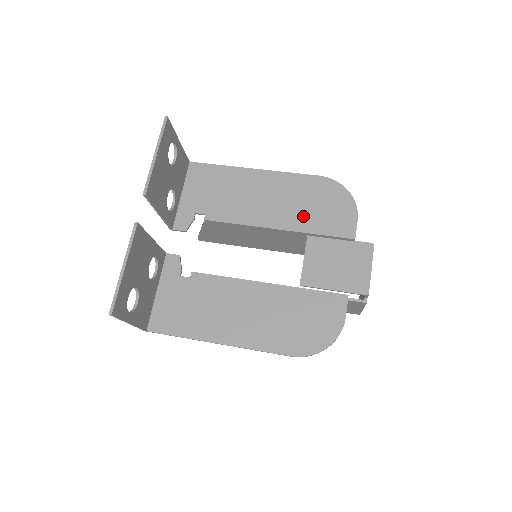
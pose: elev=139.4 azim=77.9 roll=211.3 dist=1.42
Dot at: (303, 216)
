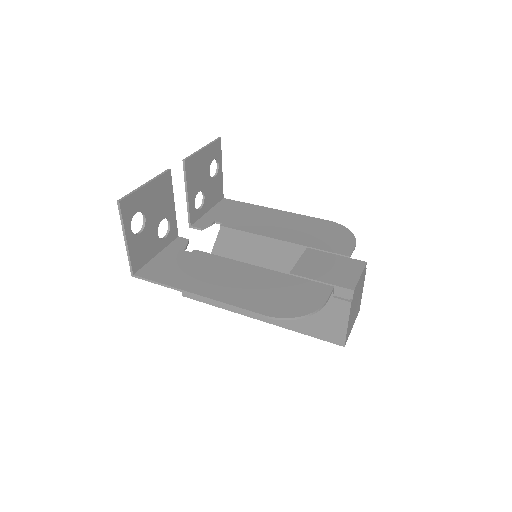
Dot at: (307, 237)
